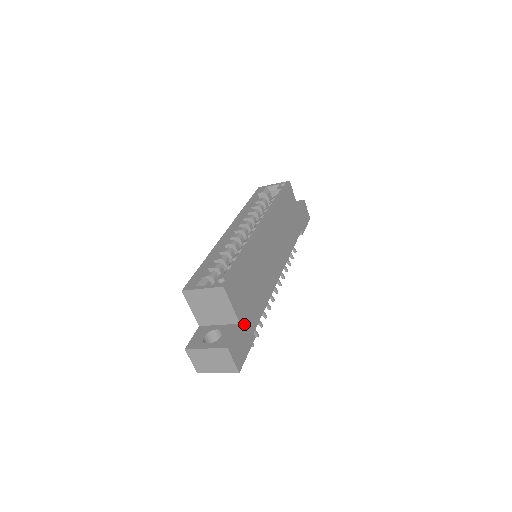
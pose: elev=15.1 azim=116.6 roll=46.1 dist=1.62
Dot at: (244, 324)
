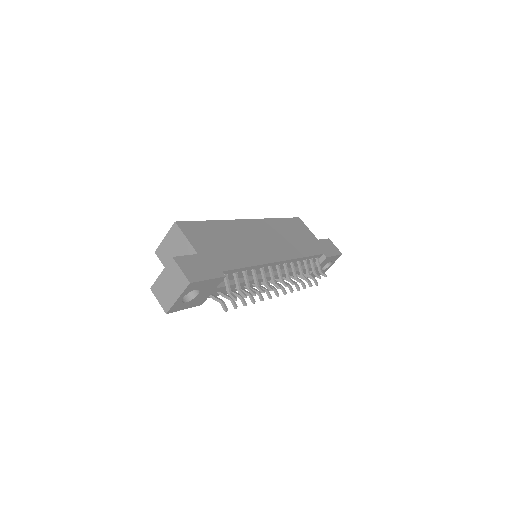
Dot at: (205, 258)
